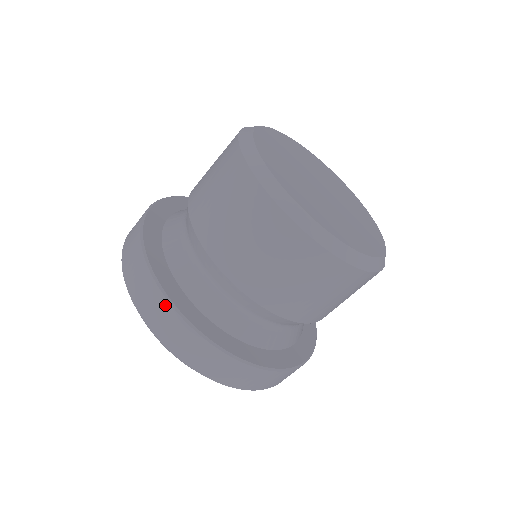
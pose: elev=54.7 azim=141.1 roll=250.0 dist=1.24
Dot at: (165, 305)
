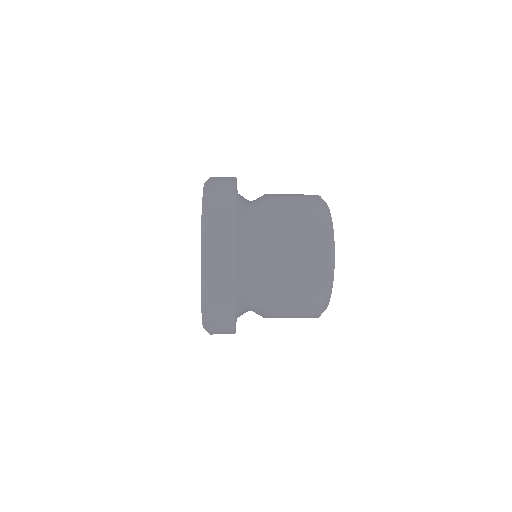
Dot at: (232, 241)
